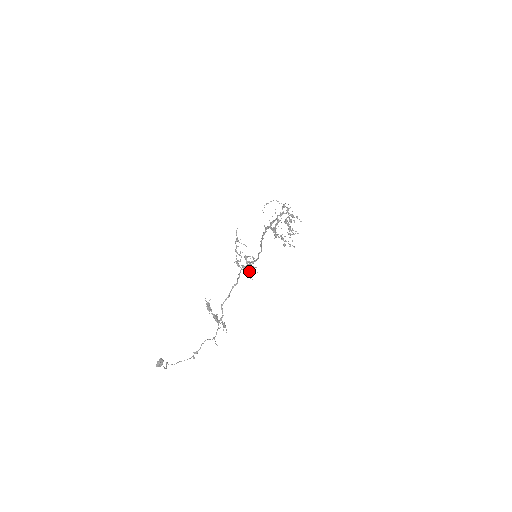
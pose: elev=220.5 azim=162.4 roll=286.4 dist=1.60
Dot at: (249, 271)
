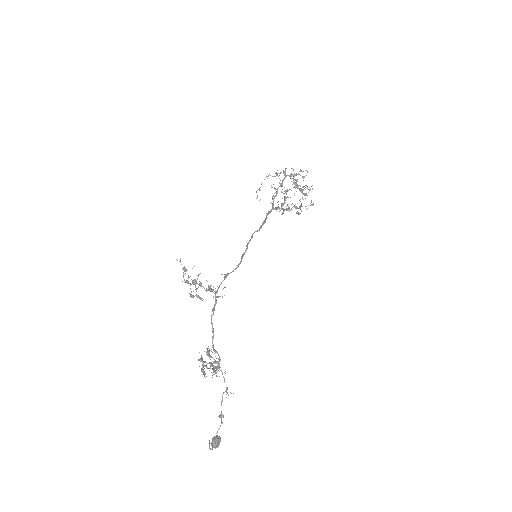
Dot at: (197, 296)
